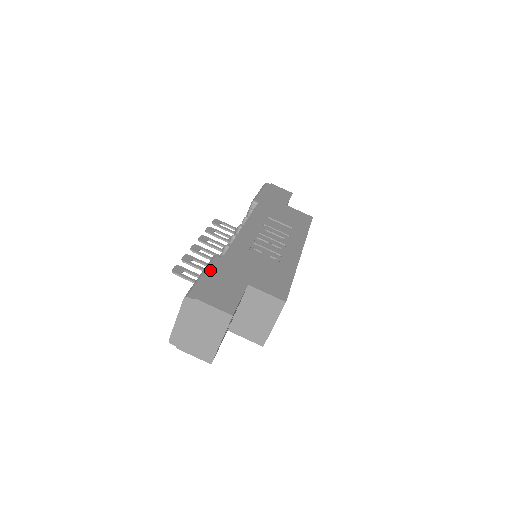
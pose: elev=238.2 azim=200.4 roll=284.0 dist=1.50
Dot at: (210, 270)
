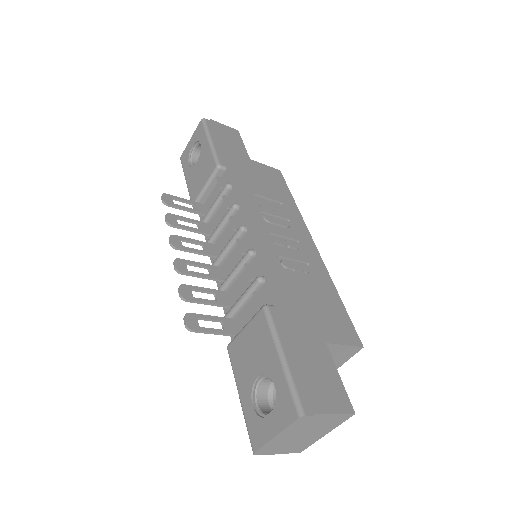
Dot at: (284, 342)
